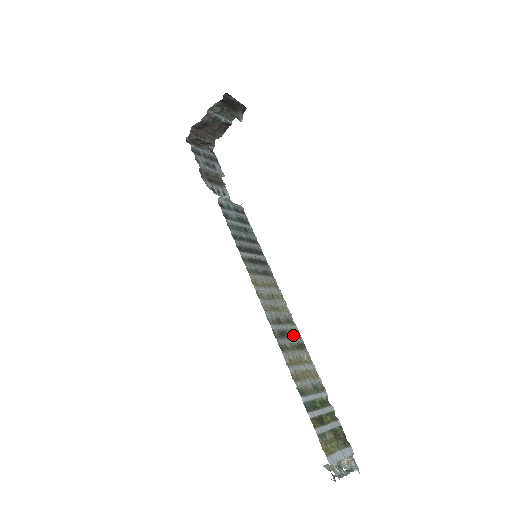
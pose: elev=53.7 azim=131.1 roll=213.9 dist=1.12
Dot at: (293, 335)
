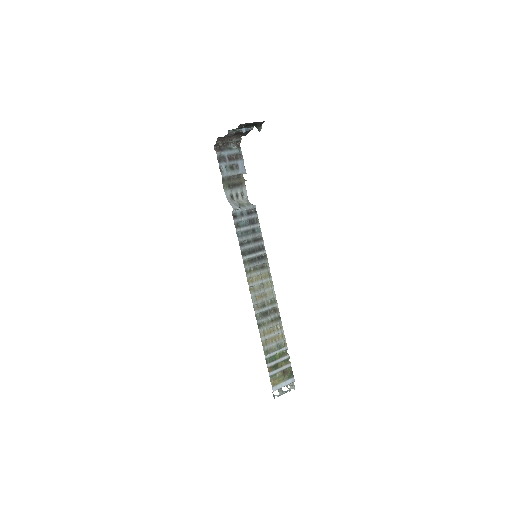
Dot at: (272, 312)
